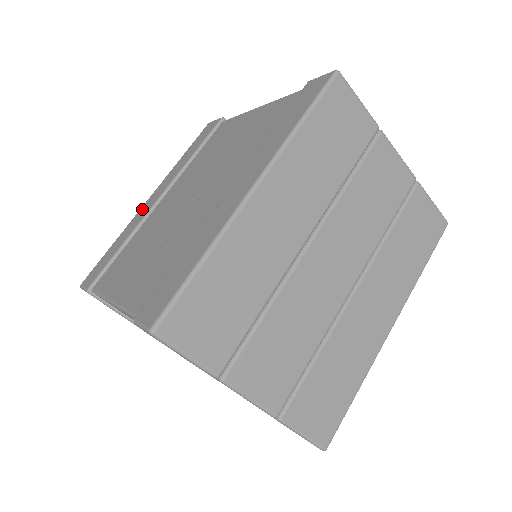
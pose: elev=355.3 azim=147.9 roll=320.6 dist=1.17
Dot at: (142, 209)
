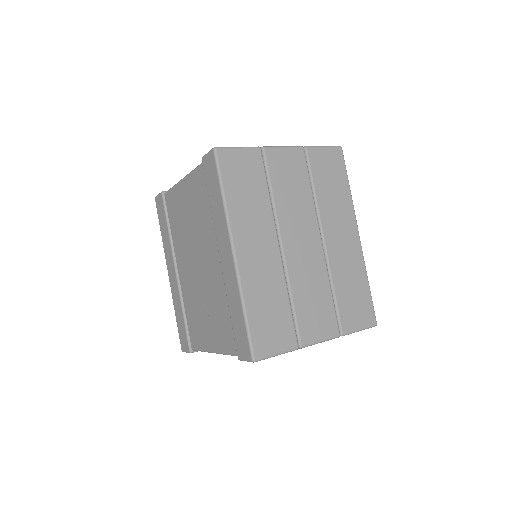
Dot at: (171, 284)
